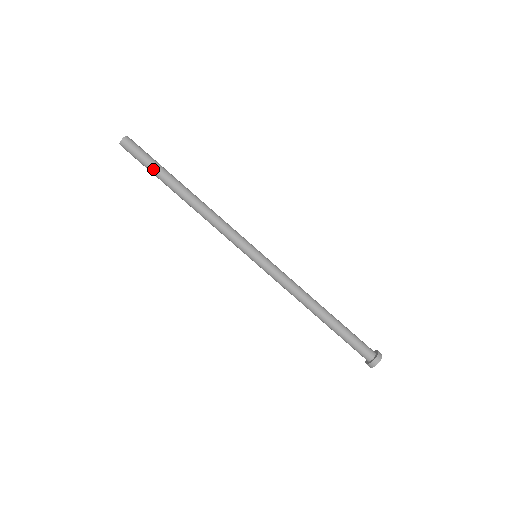
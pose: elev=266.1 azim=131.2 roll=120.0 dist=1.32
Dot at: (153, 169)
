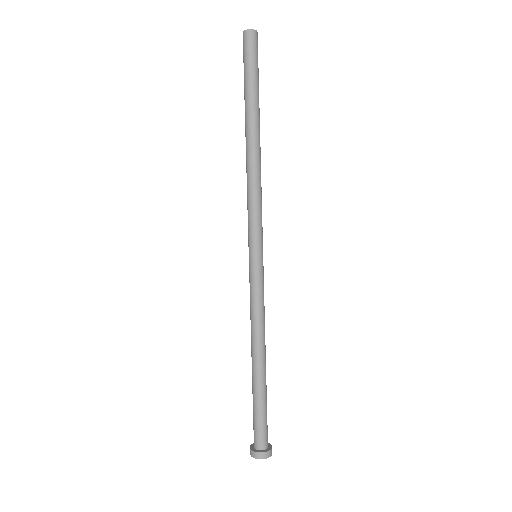
Dot at: (254, 84)
